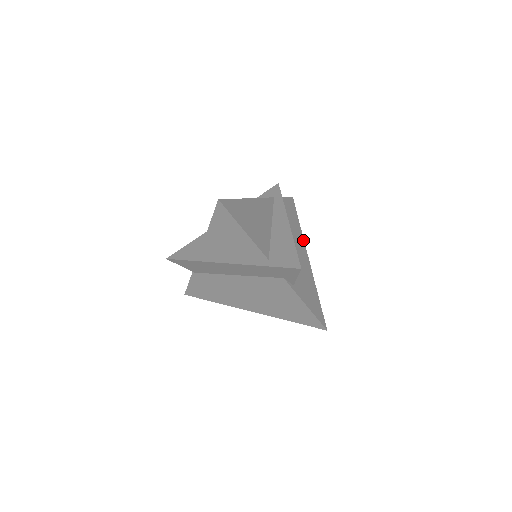
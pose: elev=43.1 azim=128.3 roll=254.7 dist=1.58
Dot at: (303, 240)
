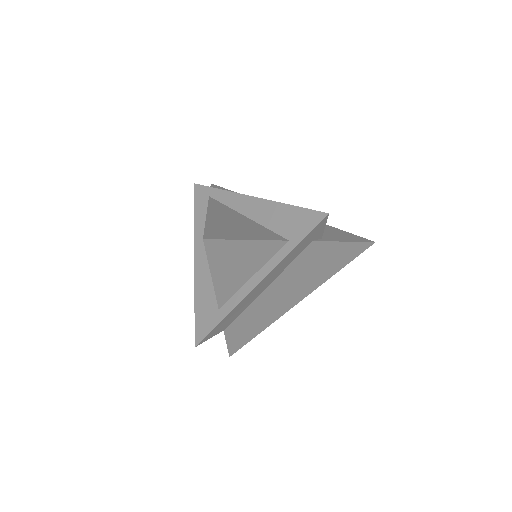
Dot at: occluded
